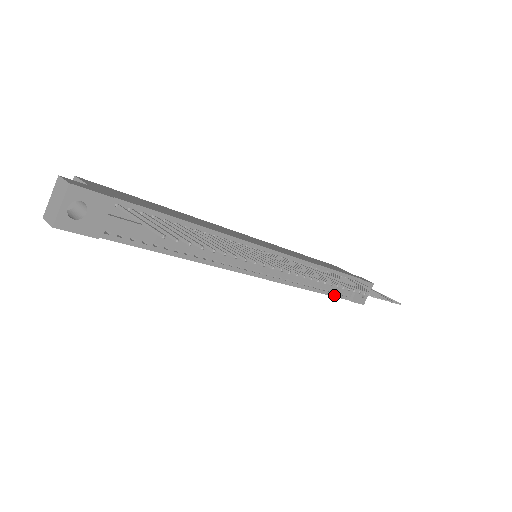
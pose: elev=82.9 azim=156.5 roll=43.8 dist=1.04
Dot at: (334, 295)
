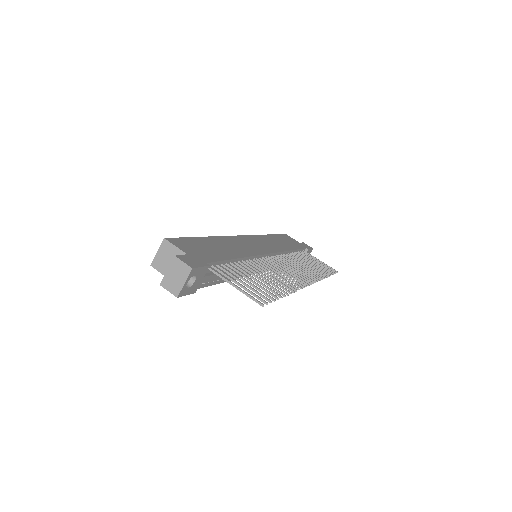
Dot at: occluded
